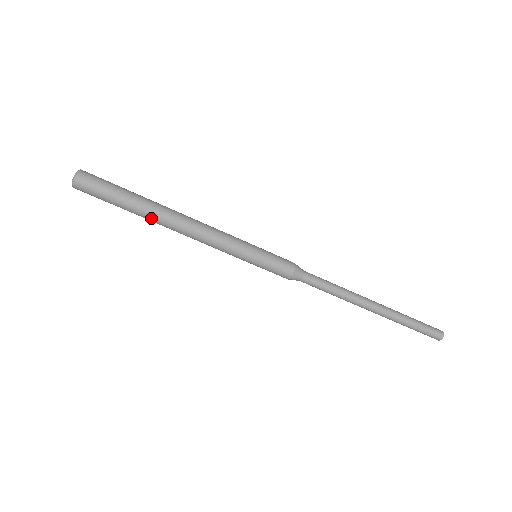
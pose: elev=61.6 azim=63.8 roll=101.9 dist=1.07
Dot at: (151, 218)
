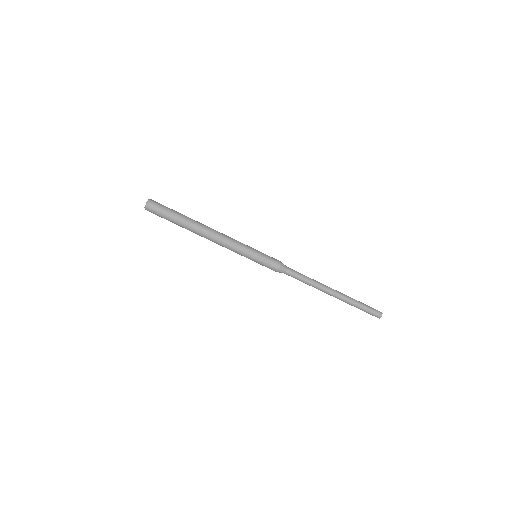
Dot at: occluded
